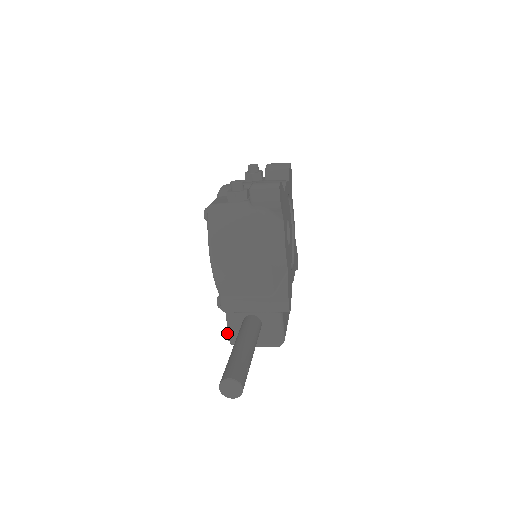
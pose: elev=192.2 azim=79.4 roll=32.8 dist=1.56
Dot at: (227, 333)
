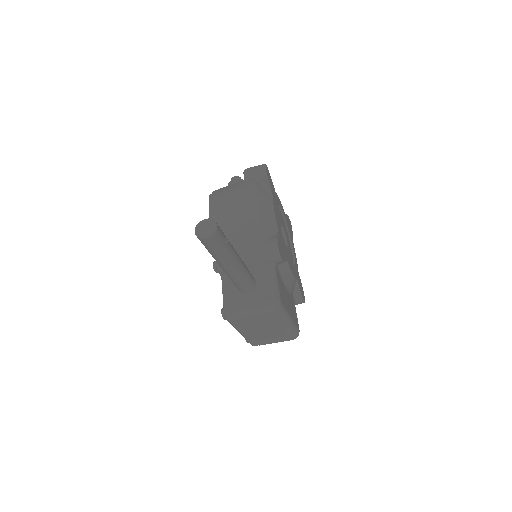
Dot at: occluded
